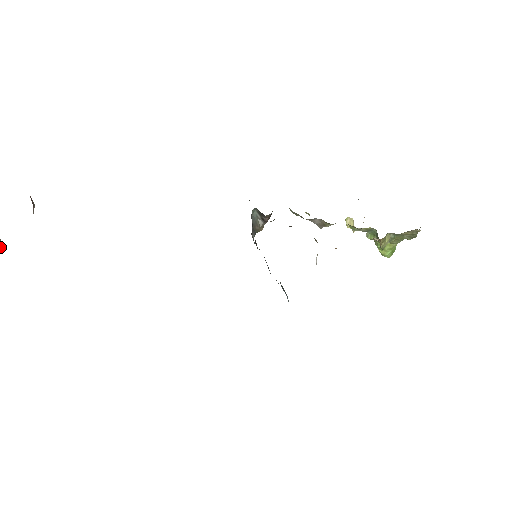
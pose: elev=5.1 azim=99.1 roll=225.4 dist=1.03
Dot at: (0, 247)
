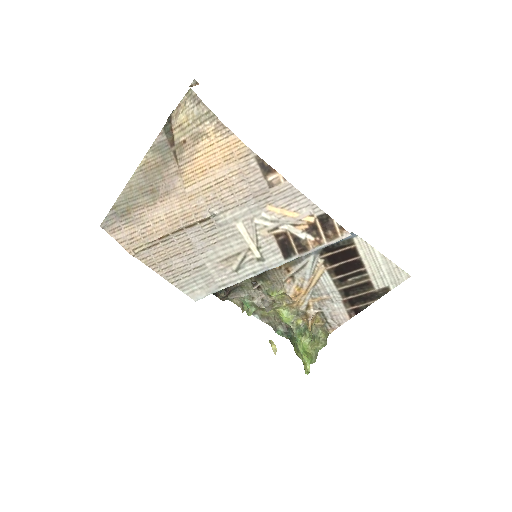
Dot at: (192, 85)
